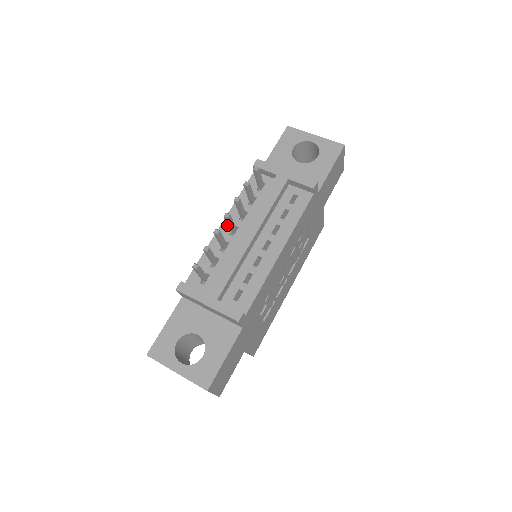
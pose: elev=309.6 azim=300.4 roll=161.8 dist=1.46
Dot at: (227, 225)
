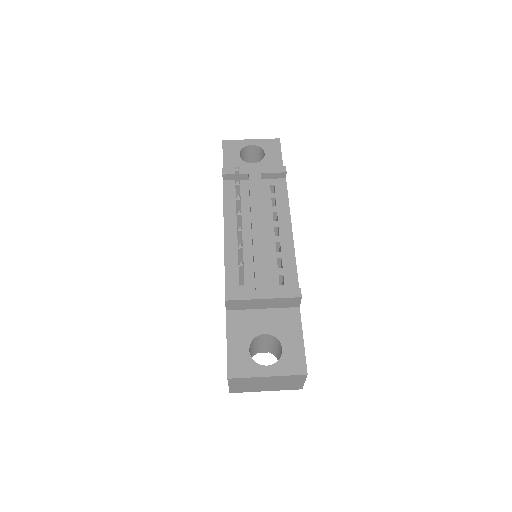
Dot at: (230, 231)
